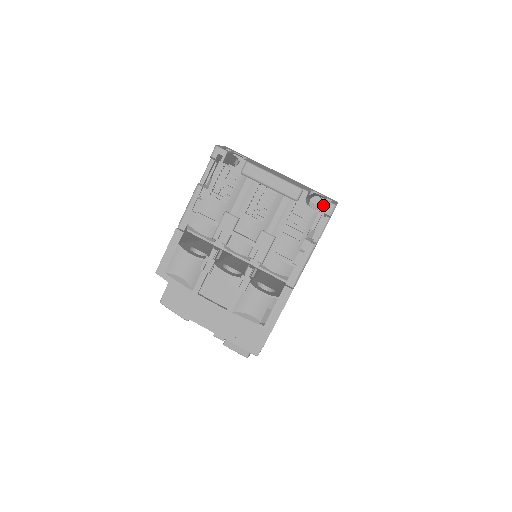
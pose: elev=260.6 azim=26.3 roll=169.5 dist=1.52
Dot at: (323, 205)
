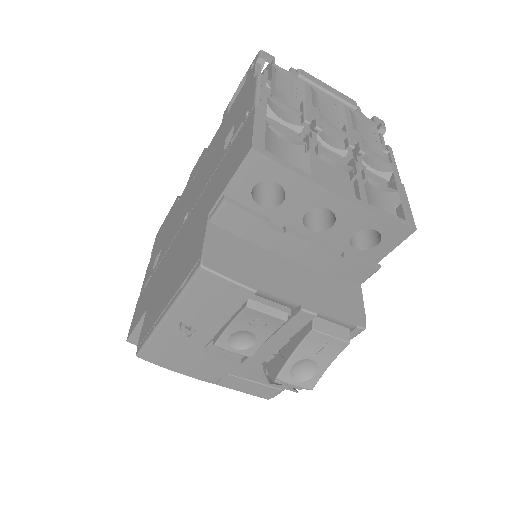
Dot at: (377, 119)
